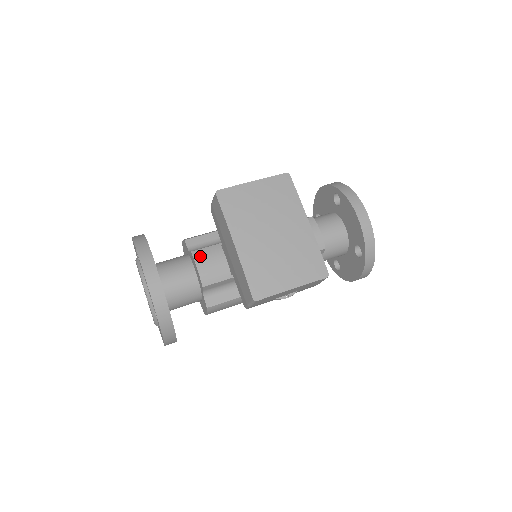
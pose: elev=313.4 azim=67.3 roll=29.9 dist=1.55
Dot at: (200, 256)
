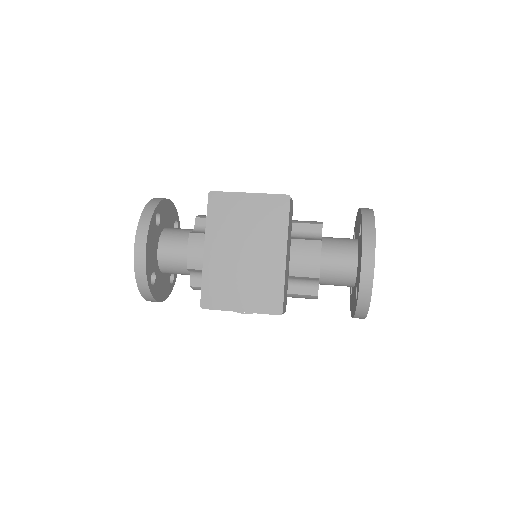
Dot at: (195, 240)
